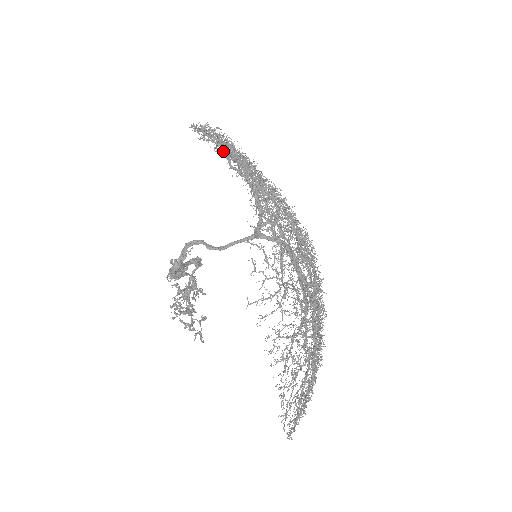
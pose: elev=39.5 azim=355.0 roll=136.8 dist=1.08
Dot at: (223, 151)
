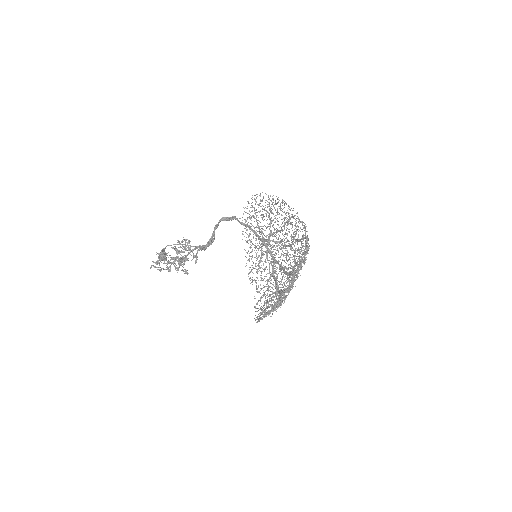
Dot at: occluded
